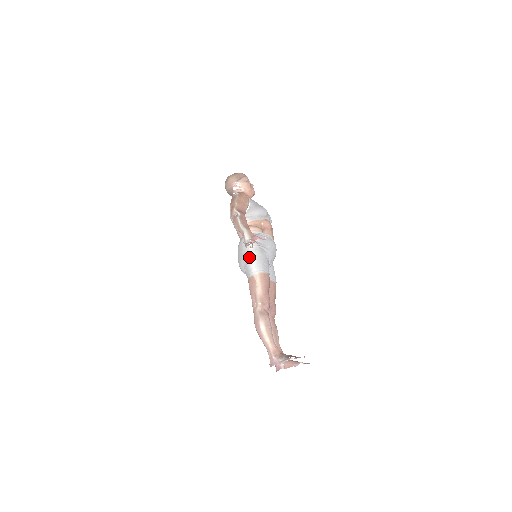
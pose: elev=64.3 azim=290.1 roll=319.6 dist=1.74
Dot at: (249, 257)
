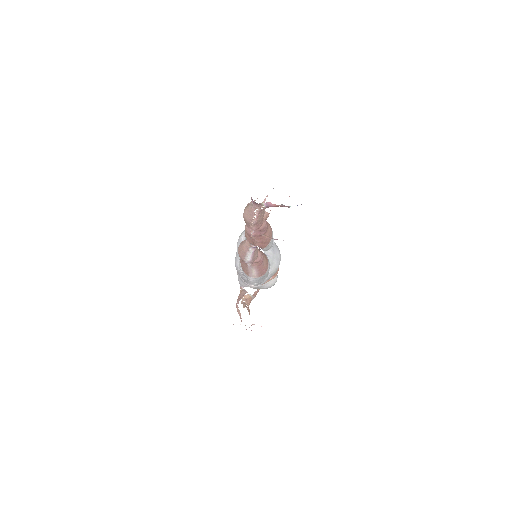
Dot at: occluded
